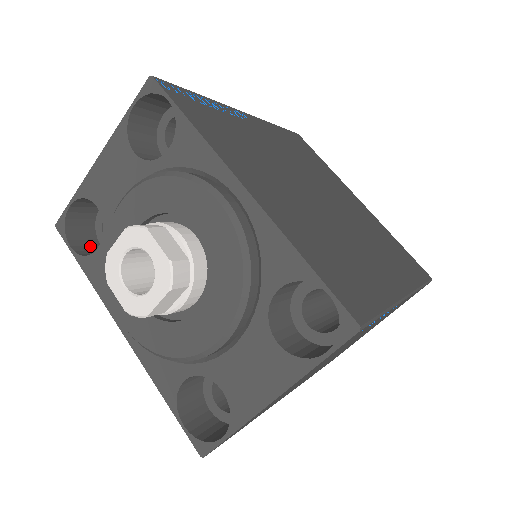
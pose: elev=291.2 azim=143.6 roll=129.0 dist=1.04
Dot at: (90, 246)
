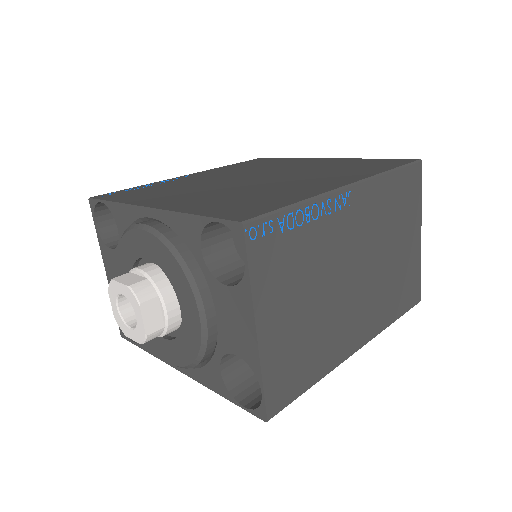
Dot at: occluded
